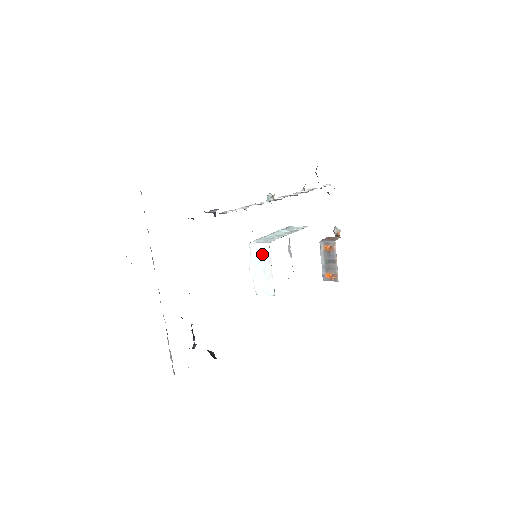
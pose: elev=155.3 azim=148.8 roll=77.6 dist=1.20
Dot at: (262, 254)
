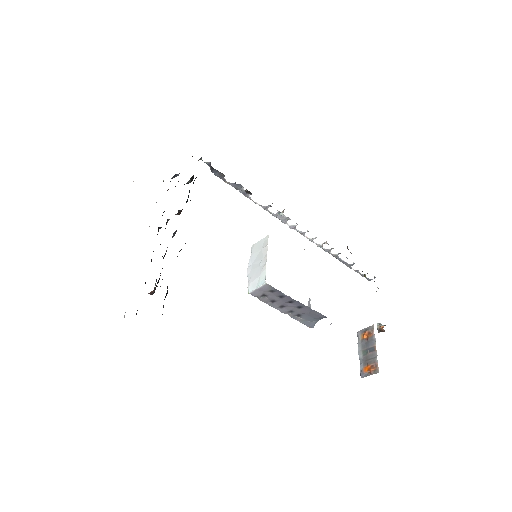
Dot at: (261, 248)
